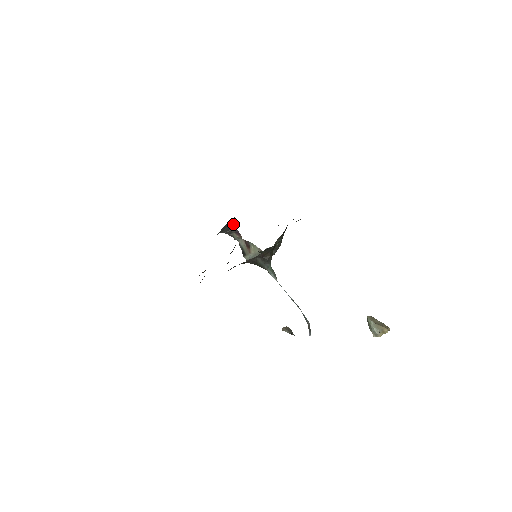
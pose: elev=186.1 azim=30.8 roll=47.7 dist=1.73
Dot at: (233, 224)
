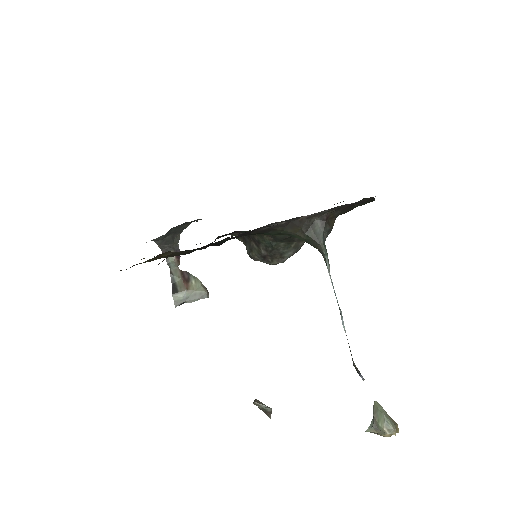
Dot at: (179, 236)
